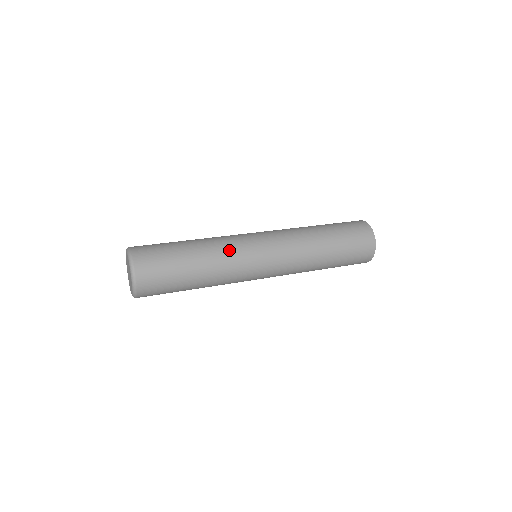
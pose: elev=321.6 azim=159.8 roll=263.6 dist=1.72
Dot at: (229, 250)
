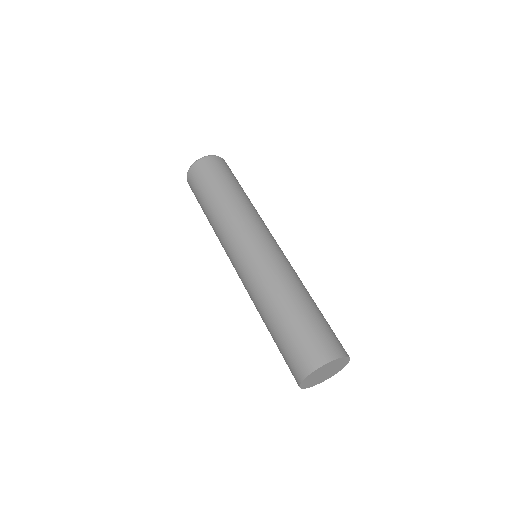
Dot at: (247, 214)
